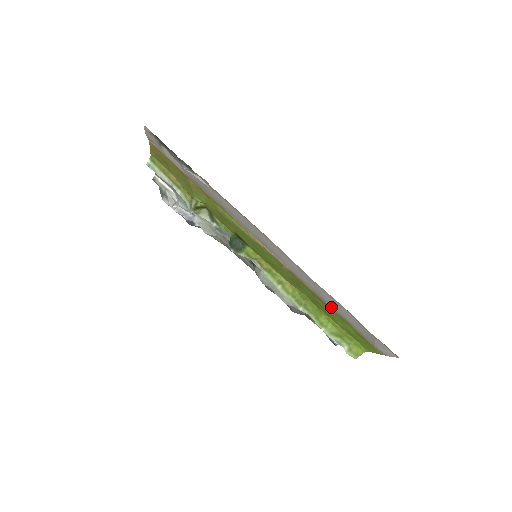
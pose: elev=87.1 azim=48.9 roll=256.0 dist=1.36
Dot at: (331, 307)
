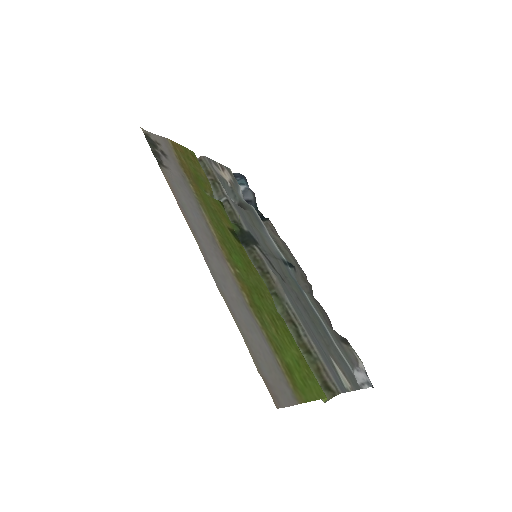
Dot at: (260, 325)
